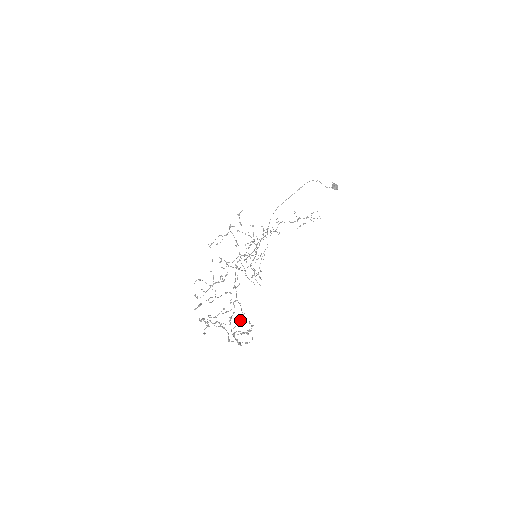
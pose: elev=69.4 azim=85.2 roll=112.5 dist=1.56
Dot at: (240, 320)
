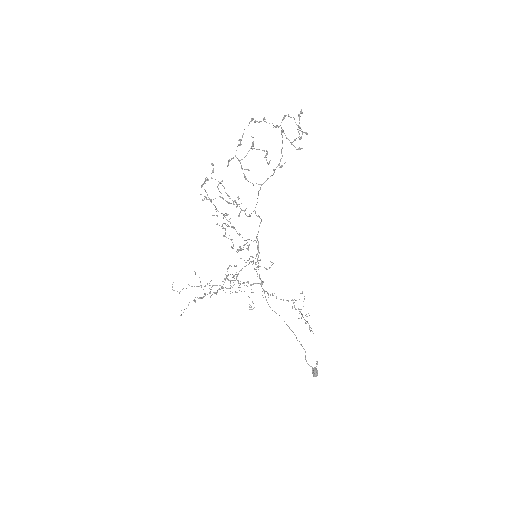
Dot at: occluded
